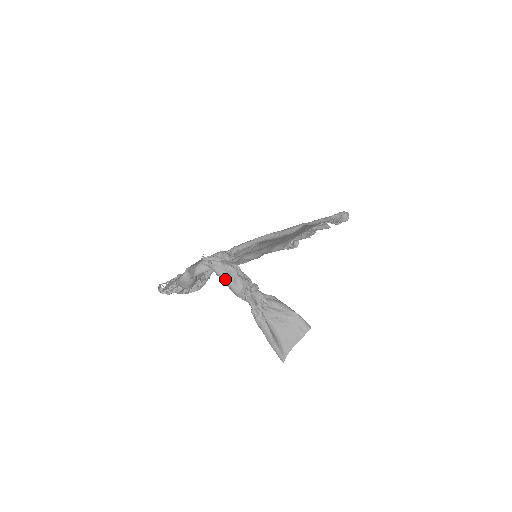
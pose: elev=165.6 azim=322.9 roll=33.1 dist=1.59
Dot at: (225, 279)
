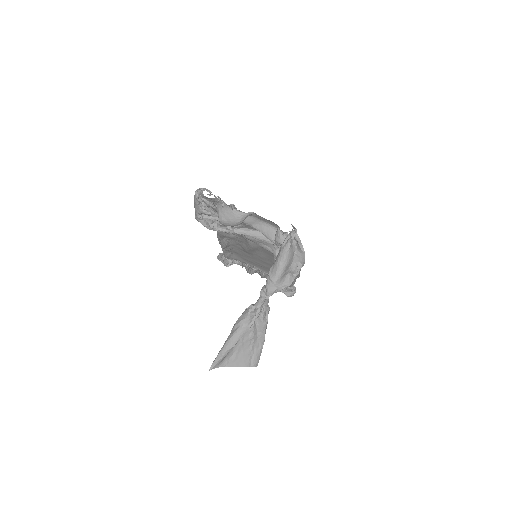
Dot at: (283, 265)
